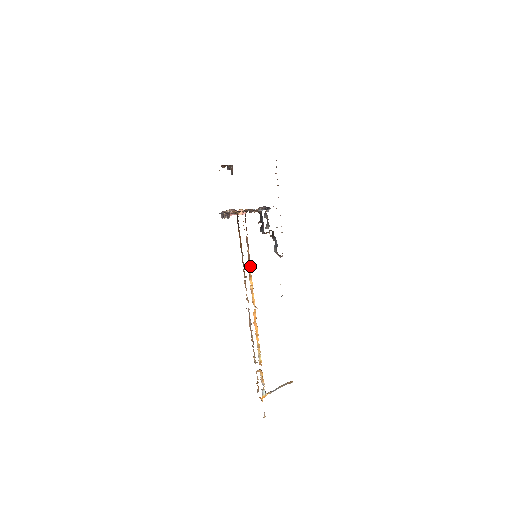
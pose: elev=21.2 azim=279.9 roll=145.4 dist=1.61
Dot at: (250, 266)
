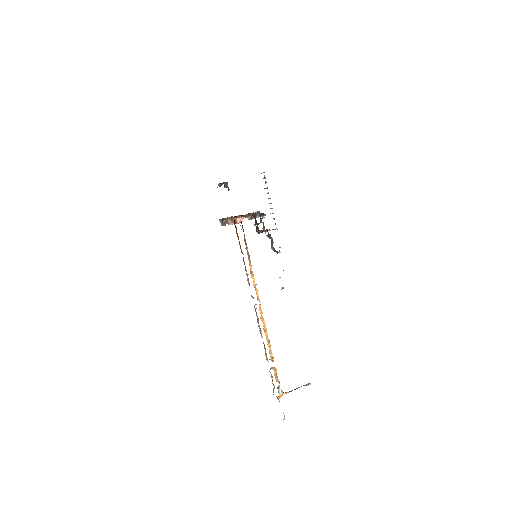
Dot at: (250, 264)
